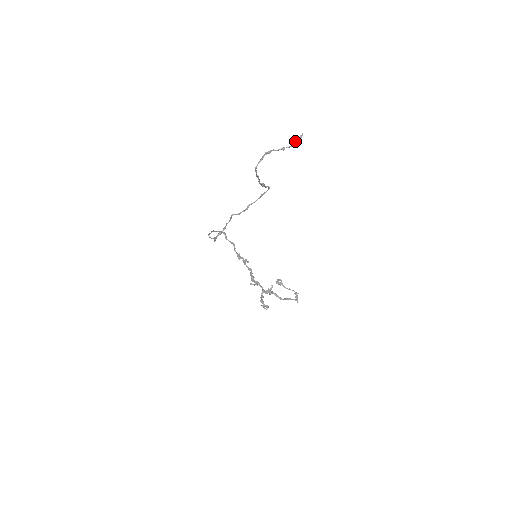
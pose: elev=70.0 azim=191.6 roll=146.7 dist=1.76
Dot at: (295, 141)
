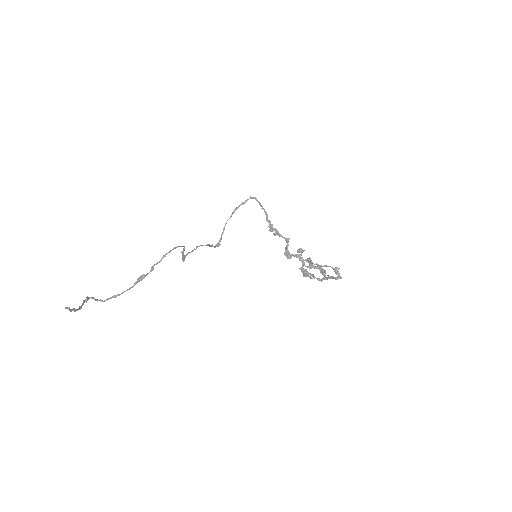
Dot at: (72, 309)
